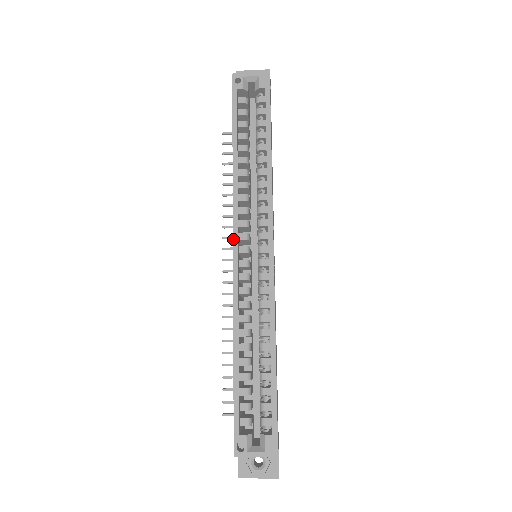
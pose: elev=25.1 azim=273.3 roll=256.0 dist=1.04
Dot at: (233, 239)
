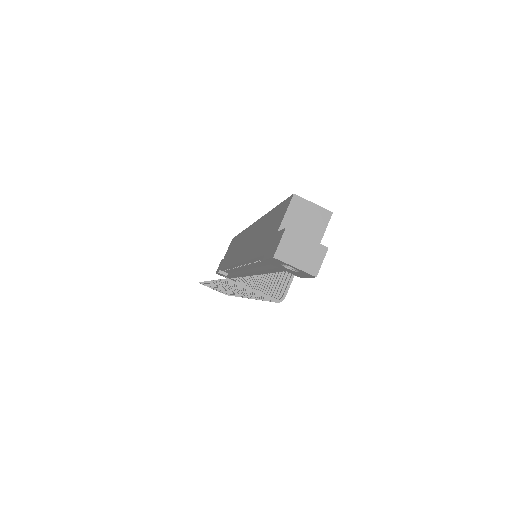
Dot at: (252, 224)
